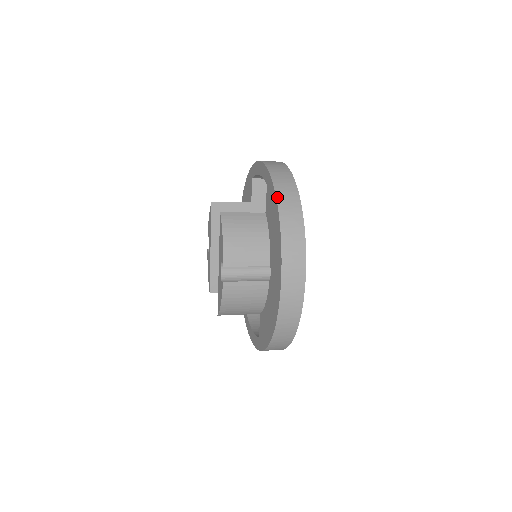
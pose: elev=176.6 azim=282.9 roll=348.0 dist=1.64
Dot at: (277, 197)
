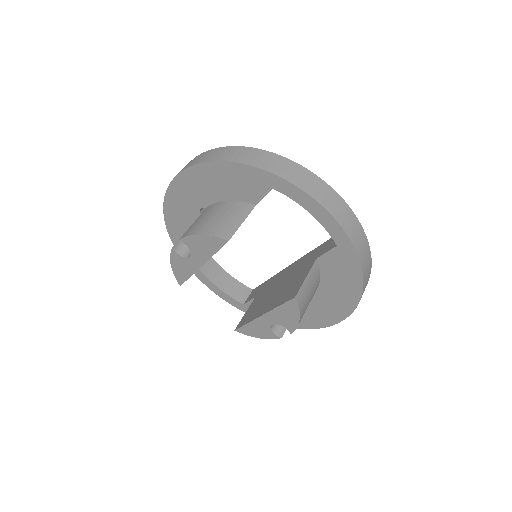
Dot at: (364, 277)
